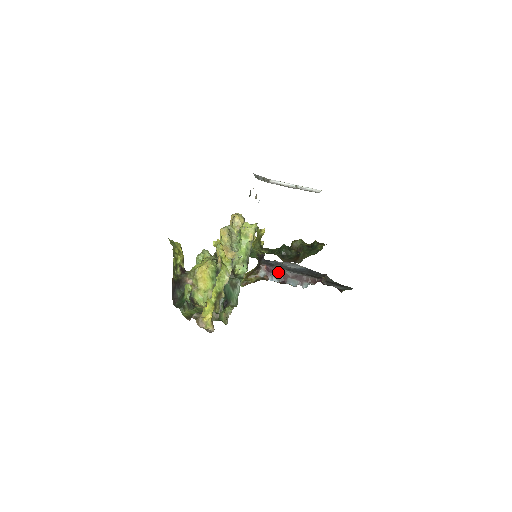
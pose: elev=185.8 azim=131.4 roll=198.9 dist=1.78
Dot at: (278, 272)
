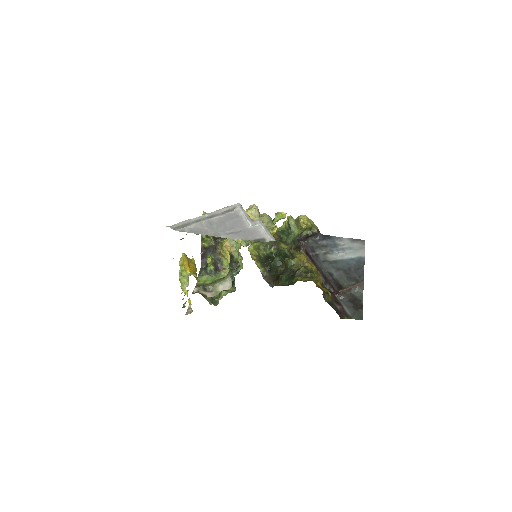
Dot at: (312, 260)
